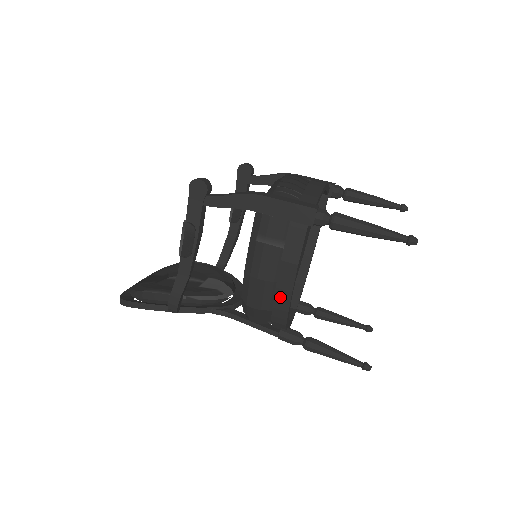
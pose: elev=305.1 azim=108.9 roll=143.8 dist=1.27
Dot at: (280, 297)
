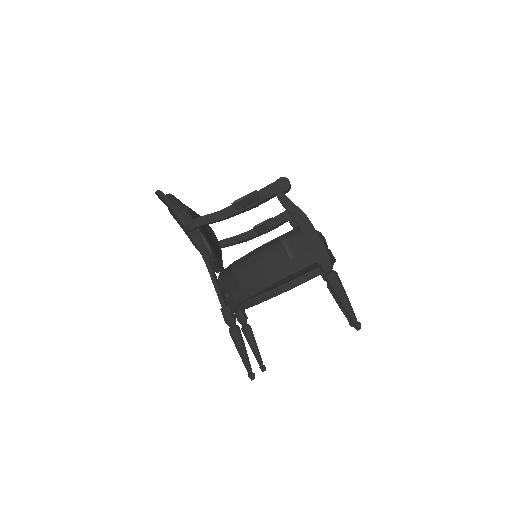
Dot at: (257, 283)
